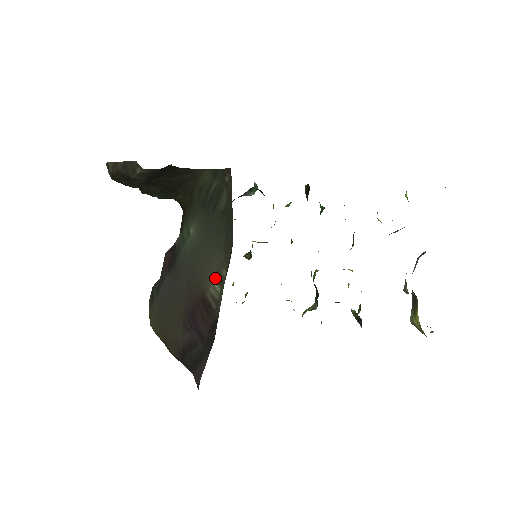
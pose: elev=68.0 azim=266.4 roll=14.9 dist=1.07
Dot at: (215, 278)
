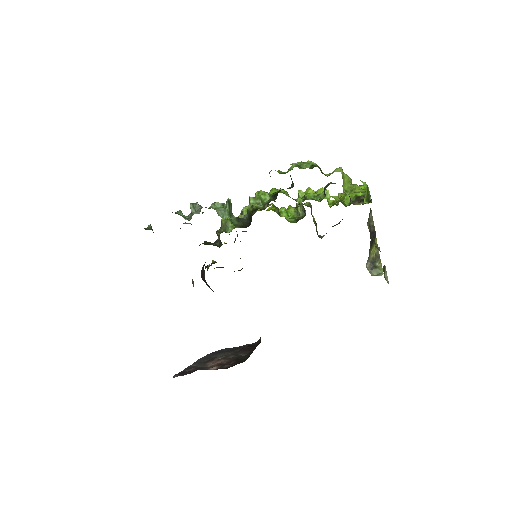
Dot at: occluded
